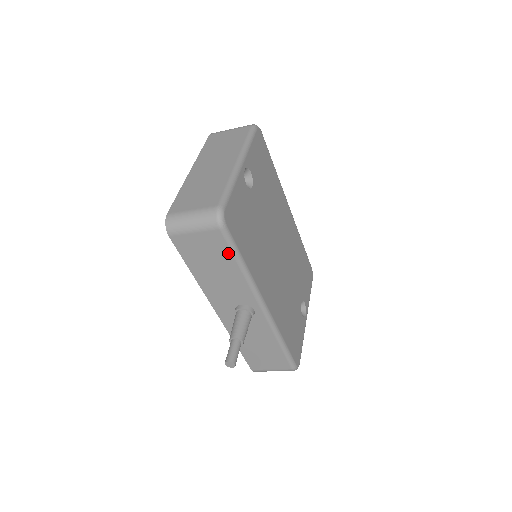
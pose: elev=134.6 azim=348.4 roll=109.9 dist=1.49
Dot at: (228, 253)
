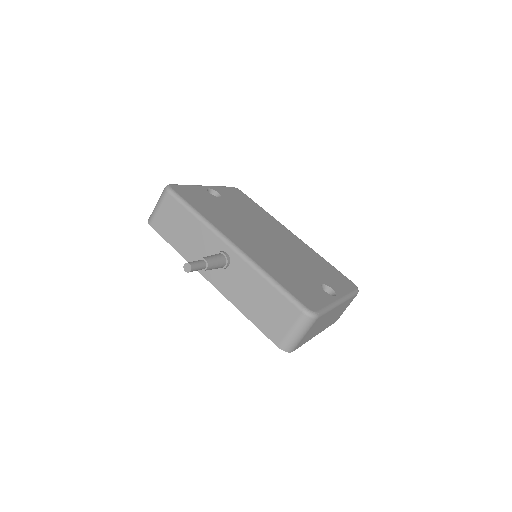
Dot at: (182, 208)
